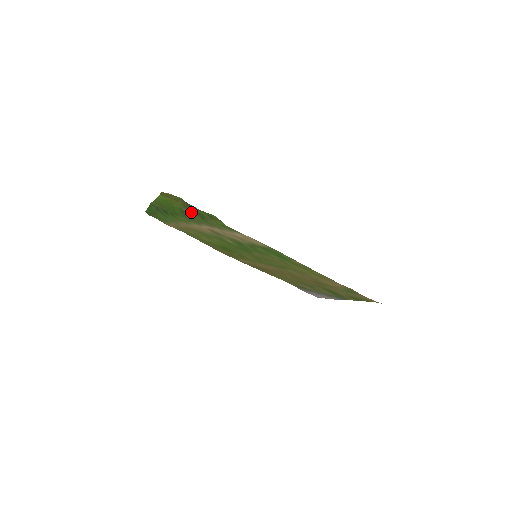
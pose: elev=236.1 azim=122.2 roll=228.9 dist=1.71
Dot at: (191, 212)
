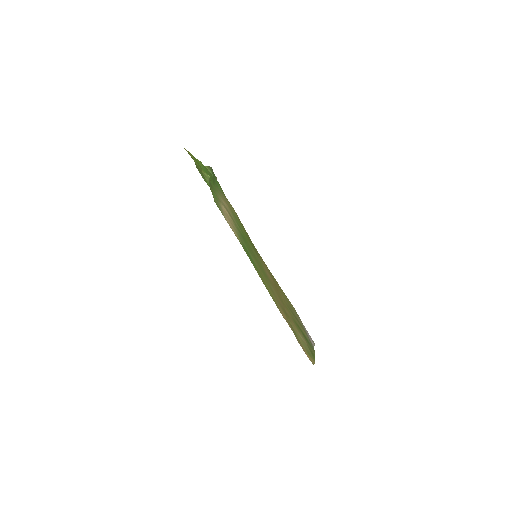
Dot at: occluded
